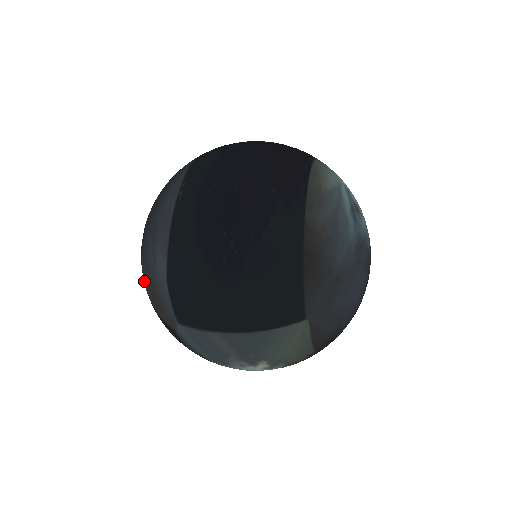
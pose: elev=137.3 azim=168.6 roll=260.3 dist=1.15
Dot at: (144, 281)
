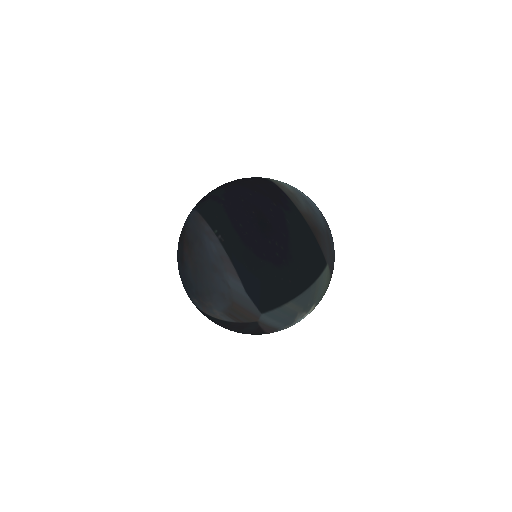
Dot at: (215, 308)
